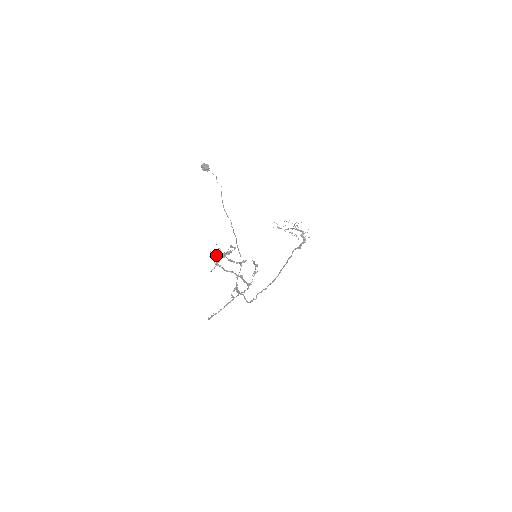
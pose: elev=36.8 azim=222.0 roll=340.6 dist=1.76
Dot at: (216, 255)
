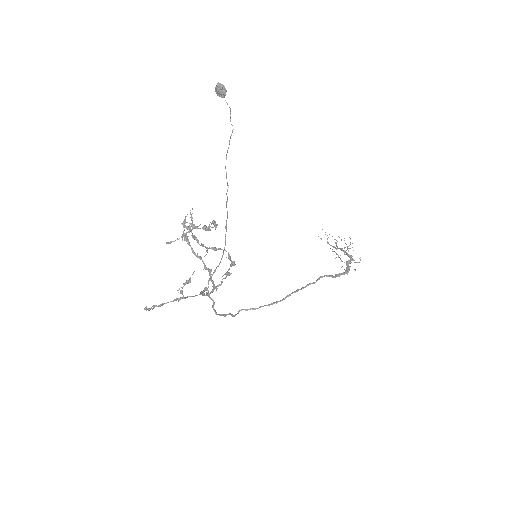
Dot at: occluded
